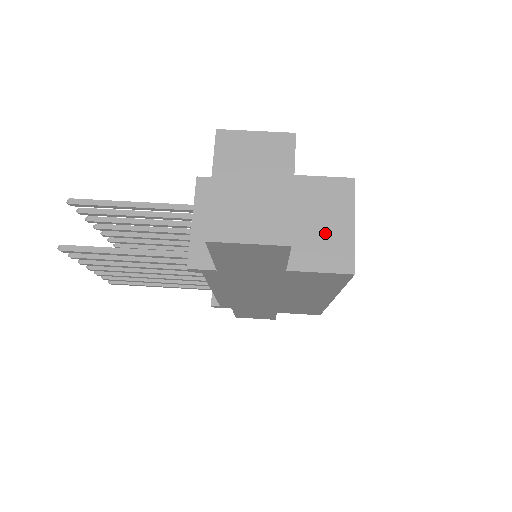
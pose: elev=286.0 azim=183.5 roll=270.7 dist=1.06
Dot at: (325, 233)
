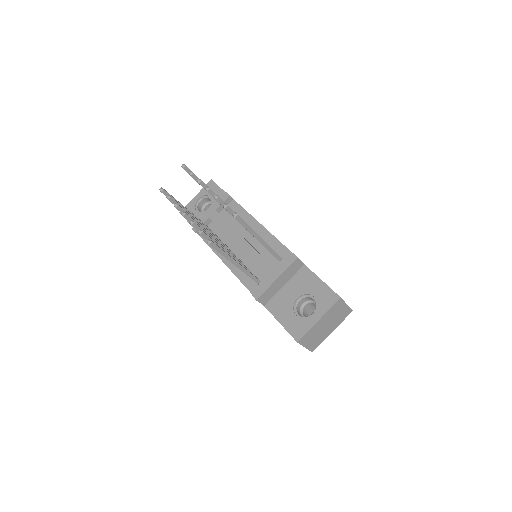
Dot at: occluded
